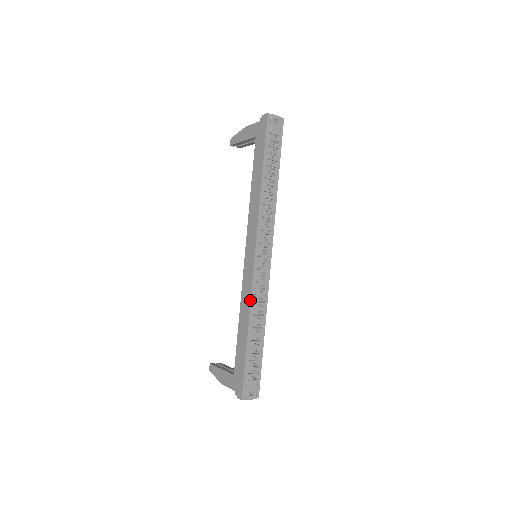
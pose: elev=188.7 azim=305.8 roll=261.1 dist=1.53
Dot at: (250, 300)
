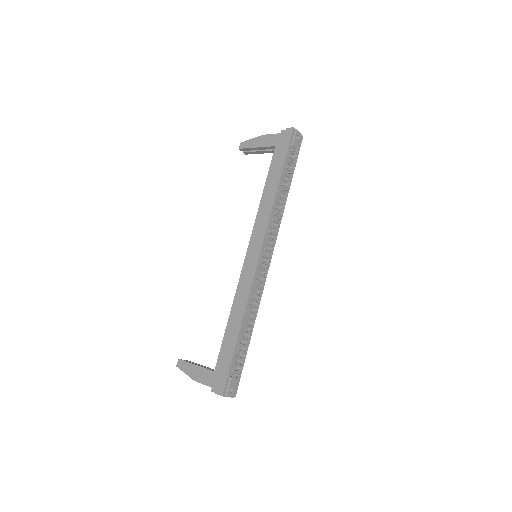
Dot at: (248, 296)
